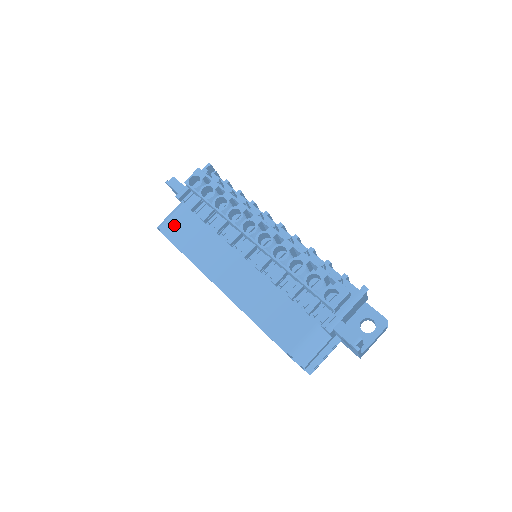
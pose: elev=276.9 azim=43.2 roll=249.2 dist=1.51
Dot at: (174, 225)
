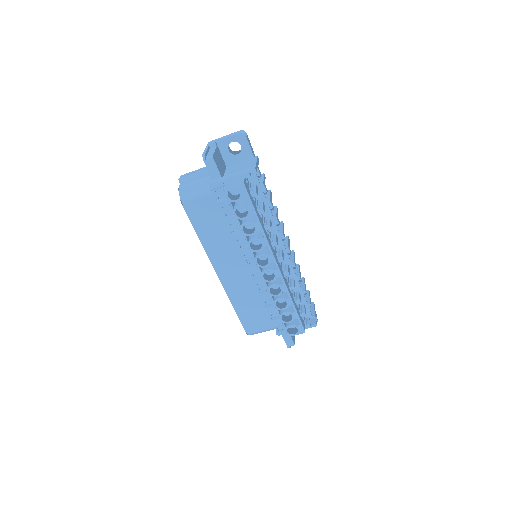
Dot at: (198, 208)
